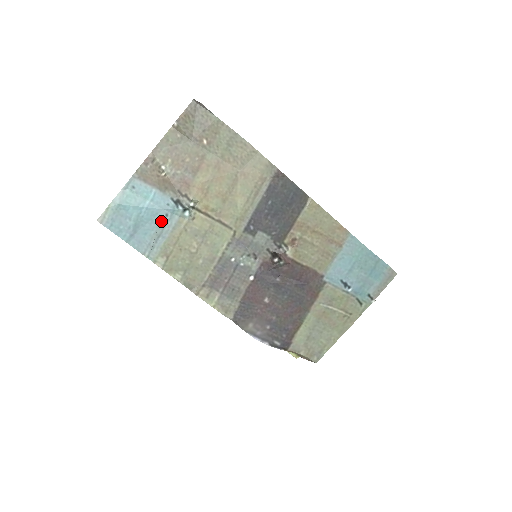
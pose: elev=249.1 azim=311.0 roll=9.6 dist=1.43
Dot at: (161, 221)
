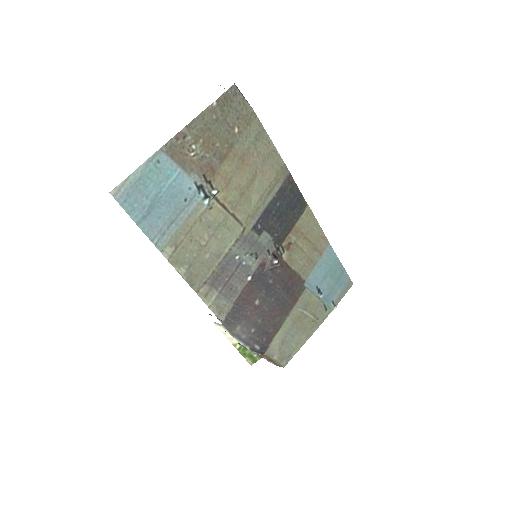
Dot at: (178, 205)
